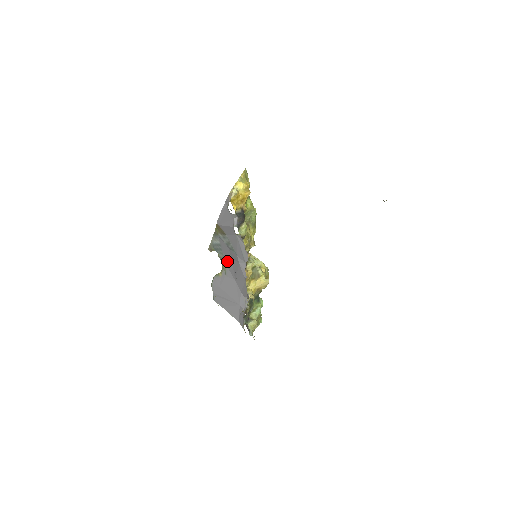
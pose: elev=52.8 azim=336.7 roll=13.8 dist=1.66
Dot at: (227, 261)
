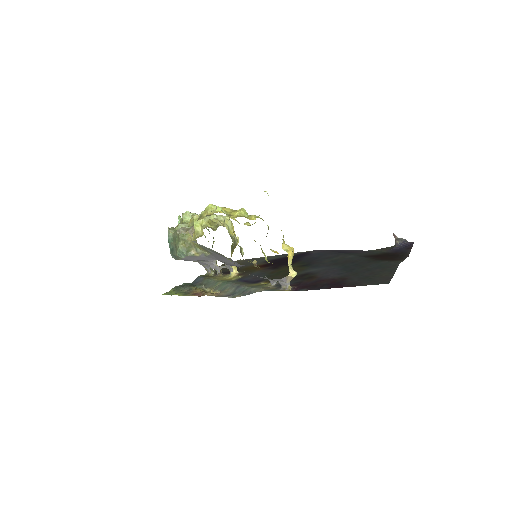
Dot at: (216, 255)
